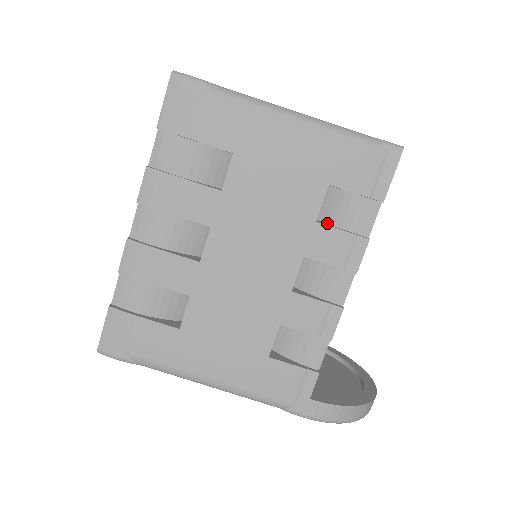
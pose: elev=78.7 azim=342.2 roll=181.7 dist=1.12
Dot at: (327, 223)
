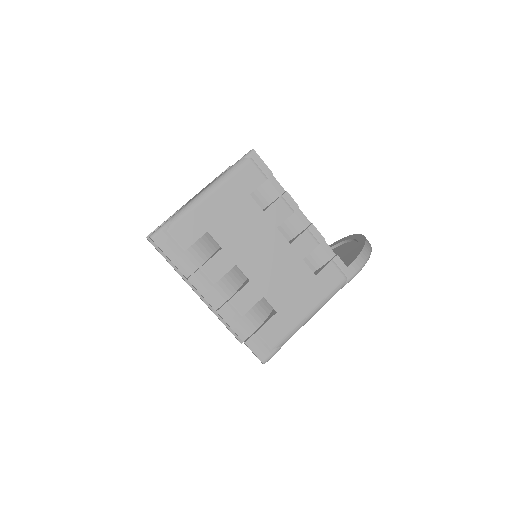
Dot at: (266, 207)
